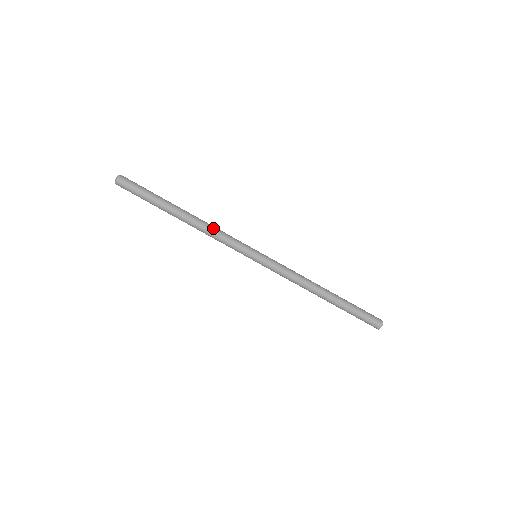
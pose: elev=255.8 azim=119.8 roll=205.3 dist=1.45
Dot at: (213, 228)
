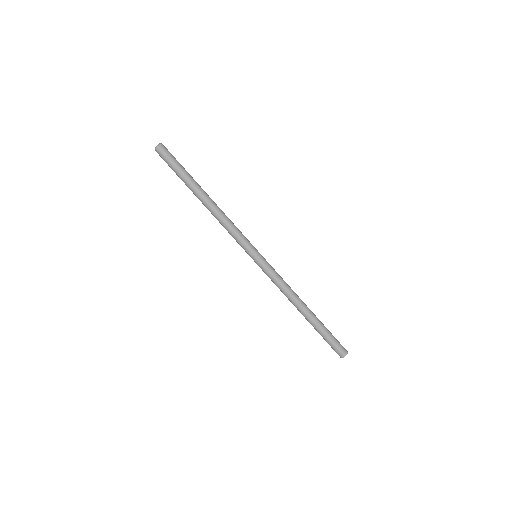
Dot at: (227, 219)
